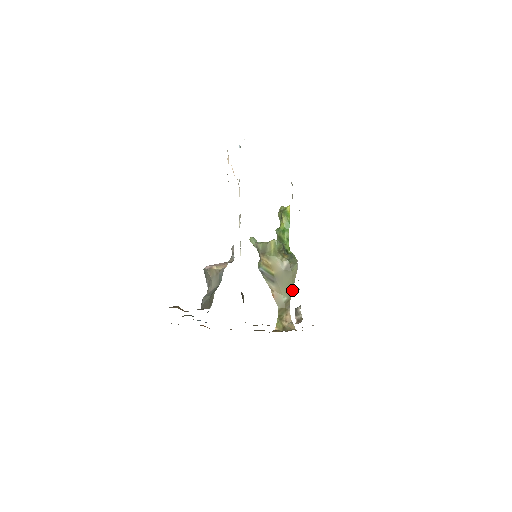
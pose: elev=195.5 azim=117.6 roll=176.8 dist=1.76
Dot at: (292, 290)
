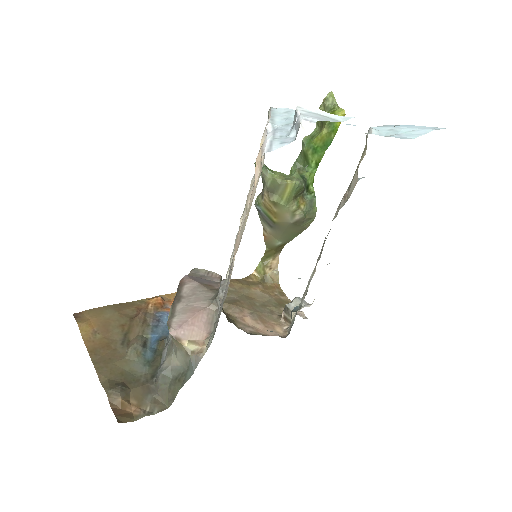
Dot at: (293, 238)
